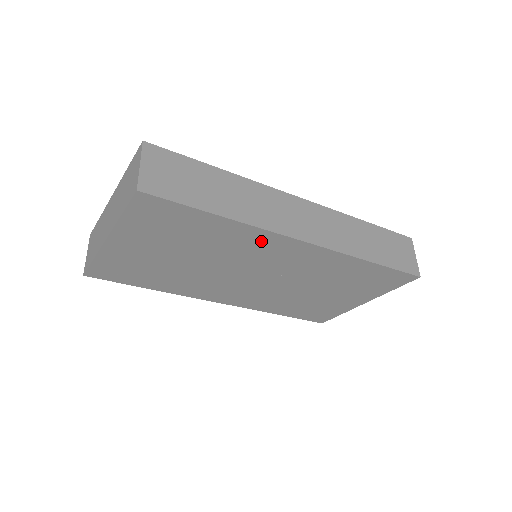
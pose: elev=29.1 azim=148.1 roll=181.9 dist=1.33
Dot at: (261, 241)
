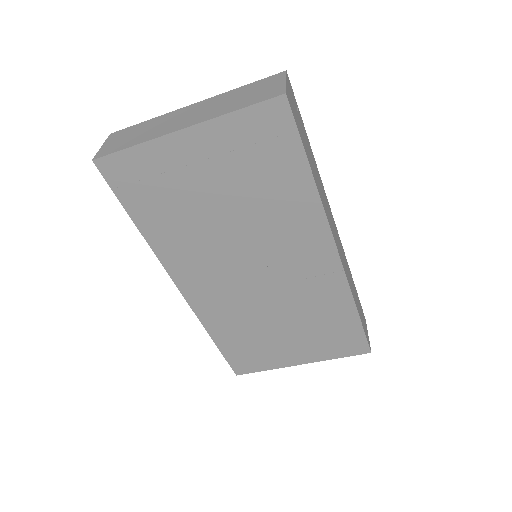
Dot at: (308, 228)
